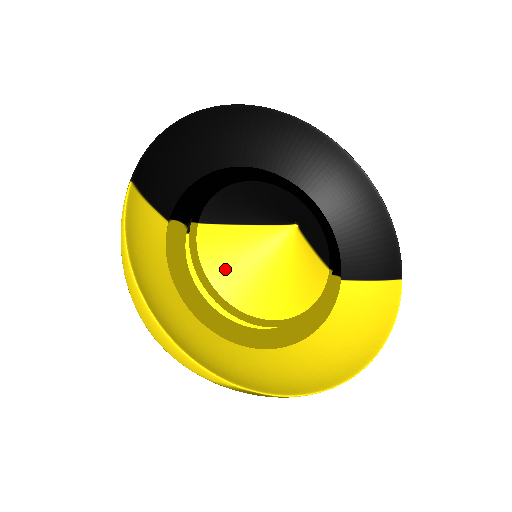
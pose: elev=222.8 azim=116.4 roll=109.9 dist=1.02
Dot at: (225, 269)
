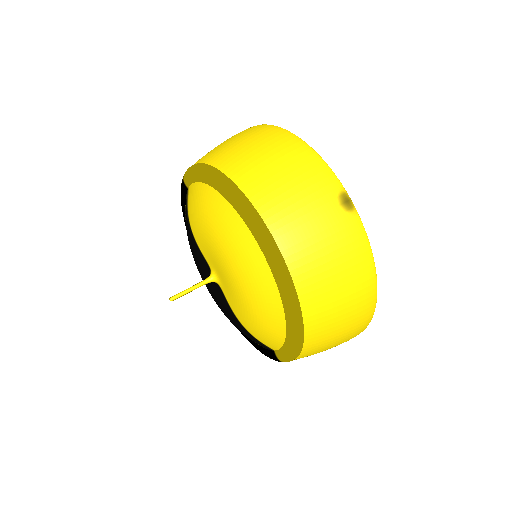
Dot at: occluded
